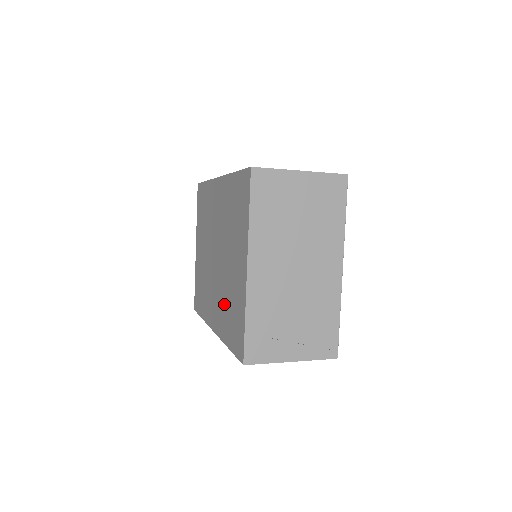
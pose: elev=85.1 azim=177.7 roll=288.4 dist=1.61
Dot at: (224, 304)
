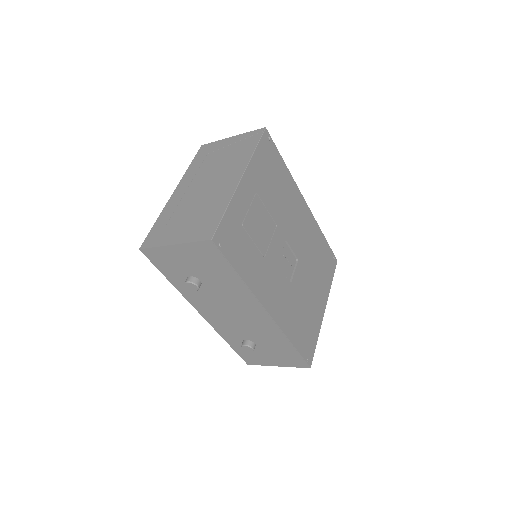
Dot at: occluded
